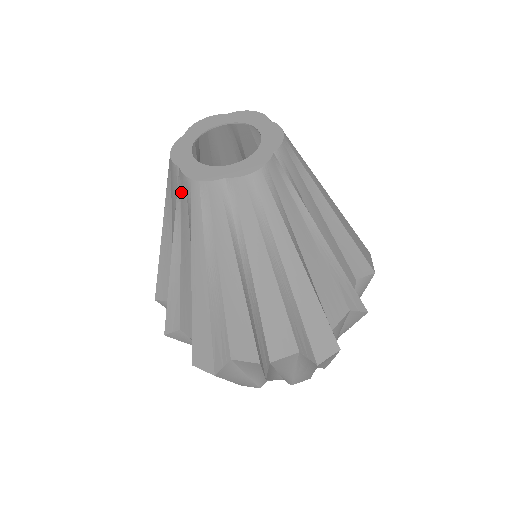
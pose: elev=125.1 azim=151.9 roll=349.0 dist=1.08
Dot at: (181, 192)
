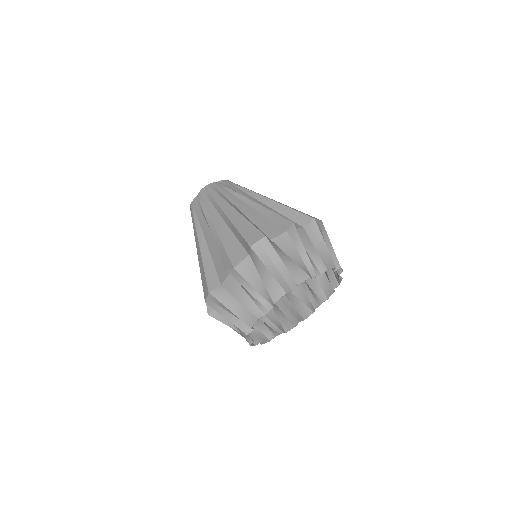
Dot at: occluded
